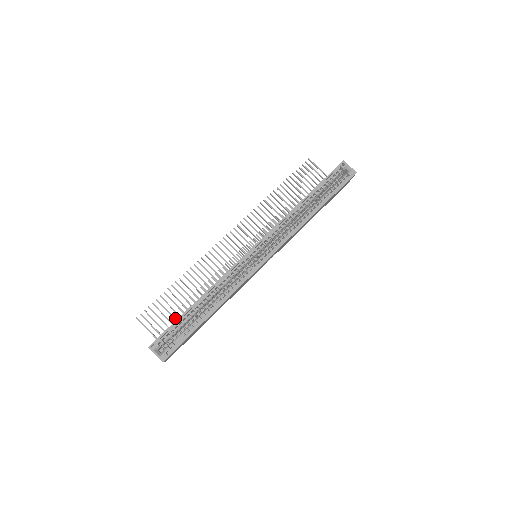
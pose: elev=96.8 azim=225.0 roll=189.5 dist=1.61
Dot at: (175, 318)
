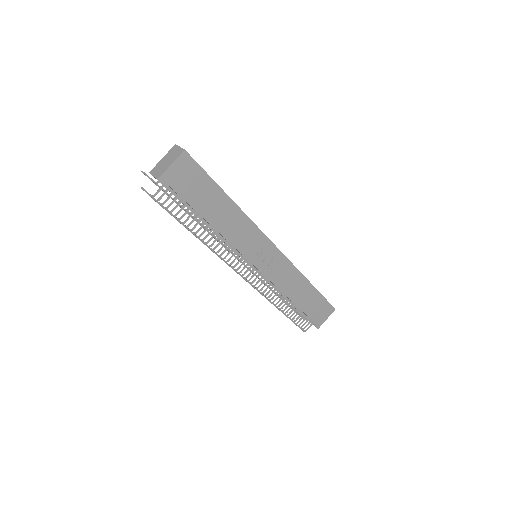
Dot at: occluded
